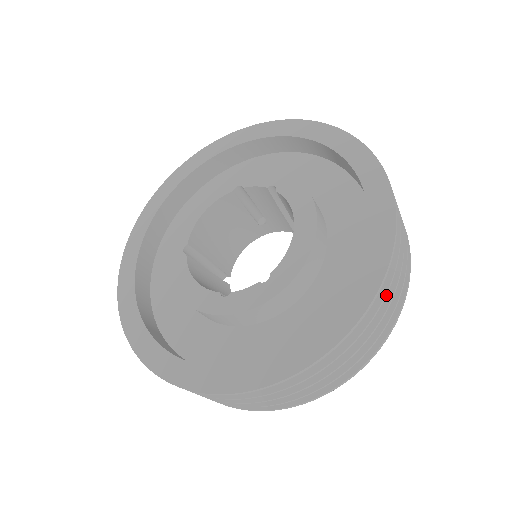
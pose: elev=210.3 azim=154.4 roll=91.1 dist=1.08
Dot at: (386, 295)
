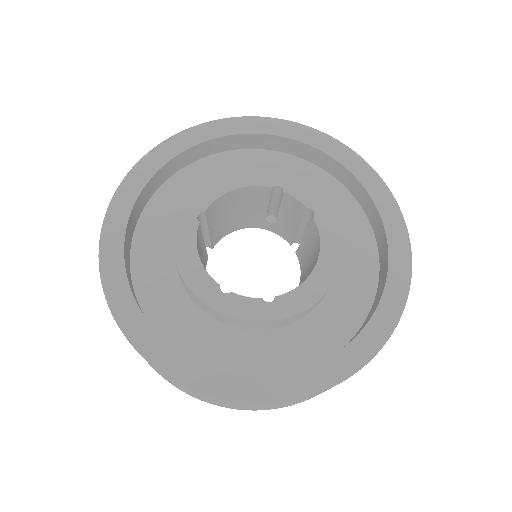
Dot at: occluded
